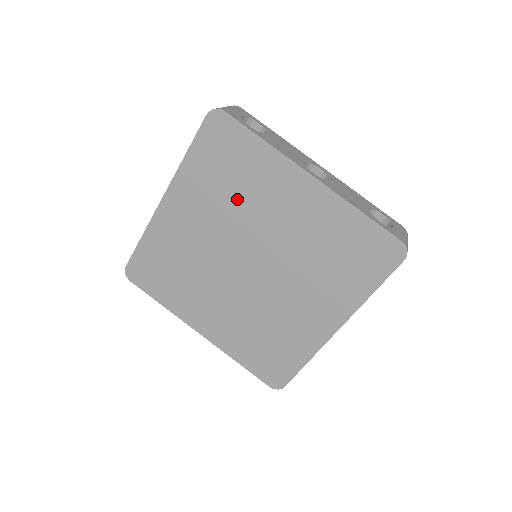
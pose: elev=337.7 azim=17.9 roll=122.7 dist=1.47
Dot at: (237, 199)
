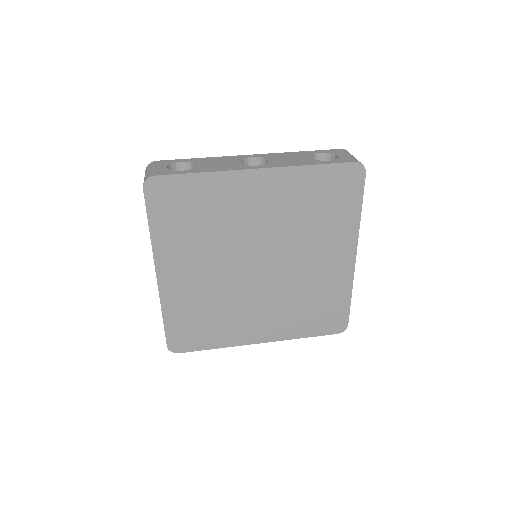
Dot at: (215, 230)
